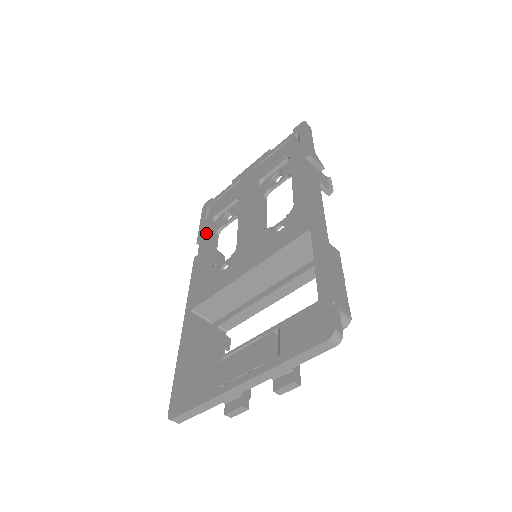
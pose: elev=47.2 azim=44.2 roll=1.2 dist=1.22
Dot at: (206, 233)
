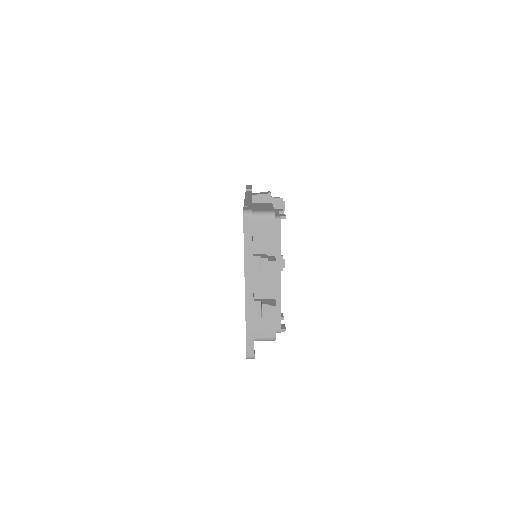
Dot at: occluded
